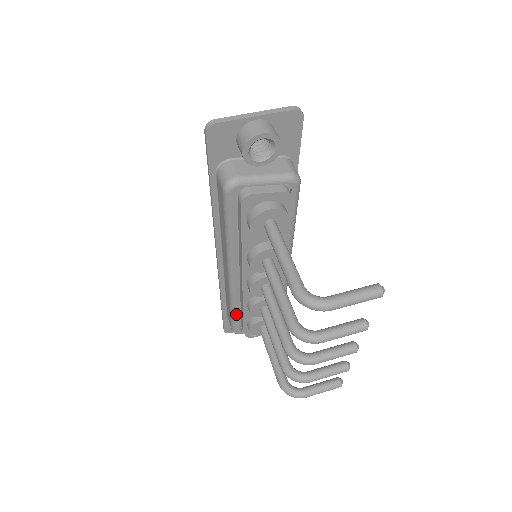
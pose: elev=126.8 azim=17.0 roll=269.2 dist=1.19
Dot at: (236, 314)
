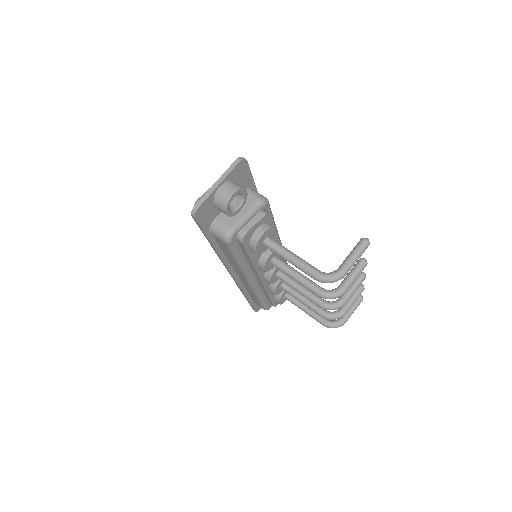
Dot at: (263, 300)
